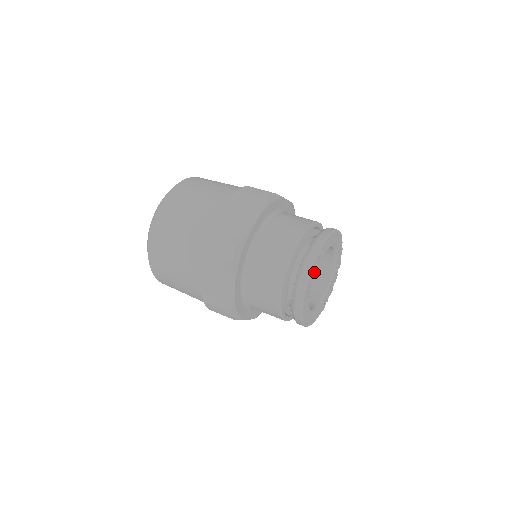
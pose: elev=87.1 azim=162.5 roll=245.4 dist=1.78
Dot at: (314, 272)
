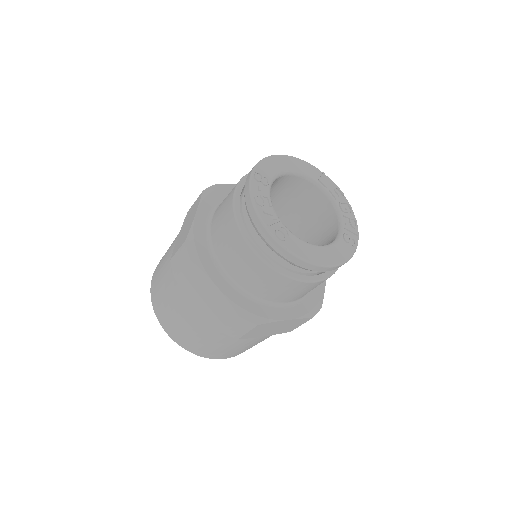
Dot at: (261, 198)
